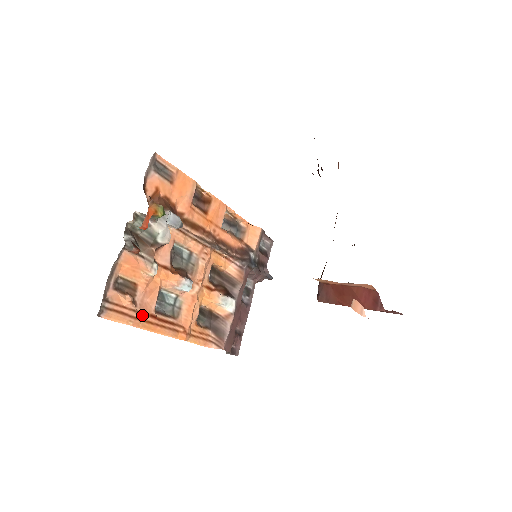
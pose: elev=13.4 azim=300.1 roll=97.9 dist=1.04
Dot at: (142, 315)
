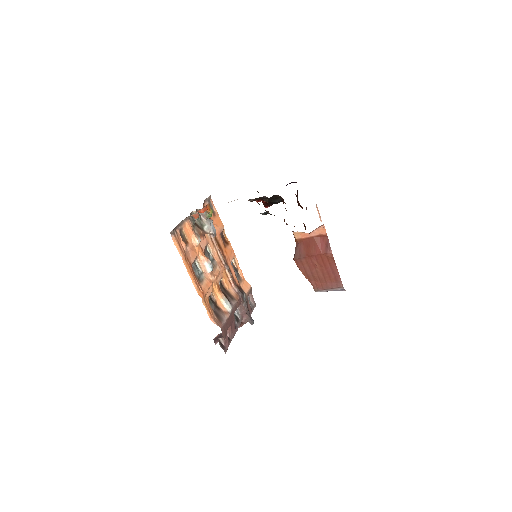
Dot at: (187, 258)
